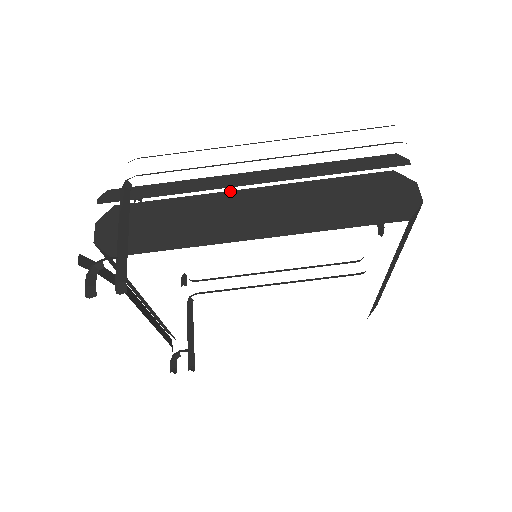
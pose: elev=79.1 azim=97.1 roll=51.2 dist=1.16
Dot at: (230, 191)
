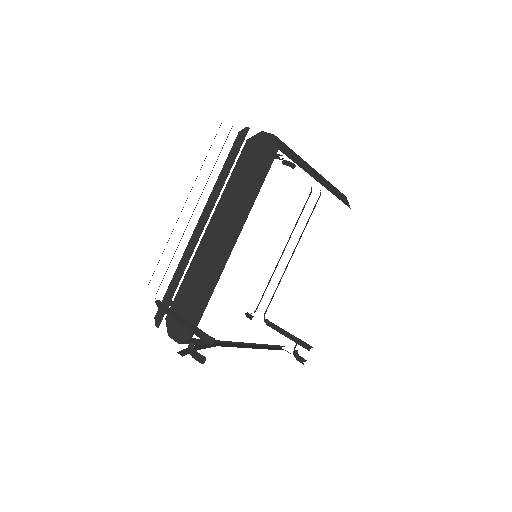
Dot at: (199, 245)
